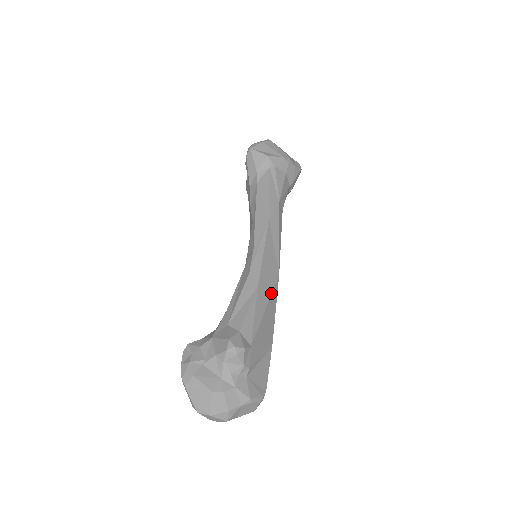
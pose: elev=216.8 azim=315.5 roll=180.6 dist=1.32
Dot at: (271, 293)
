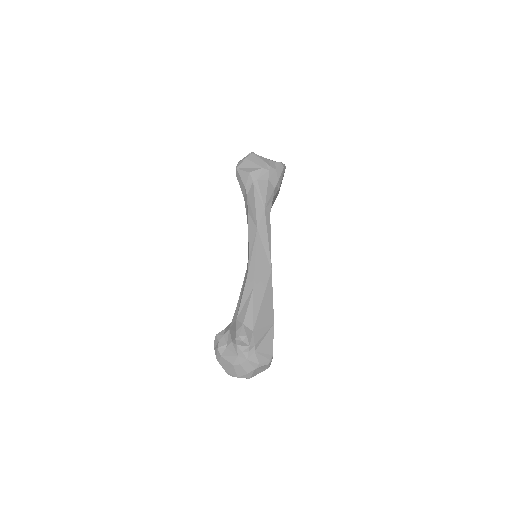
Dot at: (266, 287)
